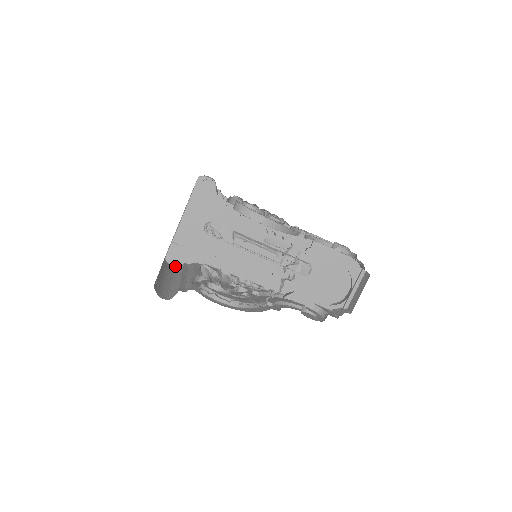
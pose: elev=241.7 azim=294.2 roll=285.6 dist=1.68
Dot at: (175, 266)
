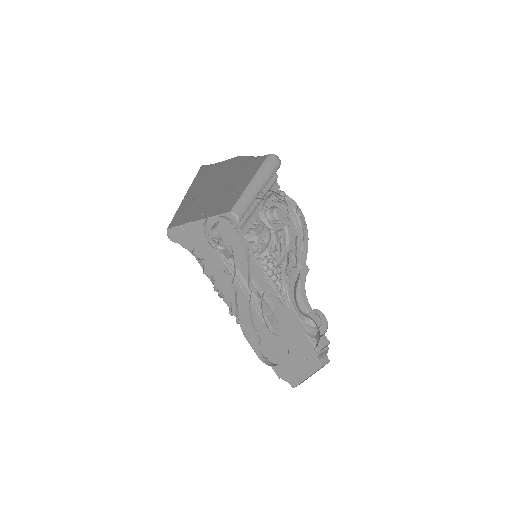
Dot at: (170, 240)
